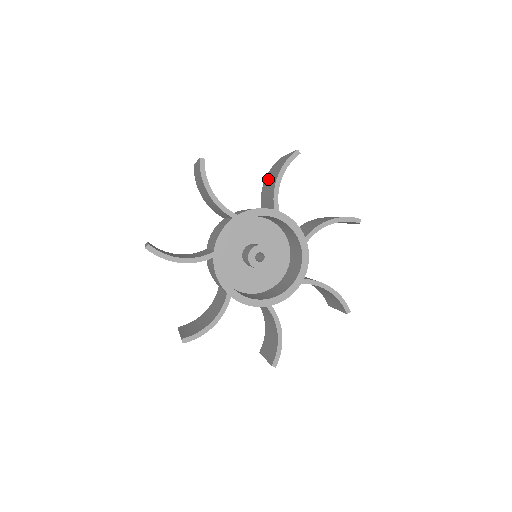
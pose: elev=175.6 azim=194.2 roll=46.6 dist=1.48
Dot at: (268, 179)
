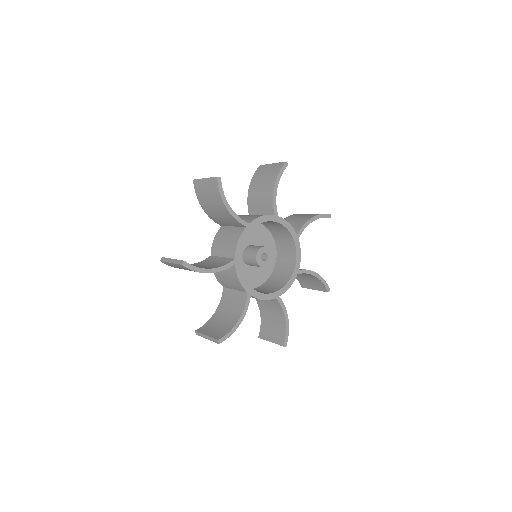
Dot at: (209, 209)
